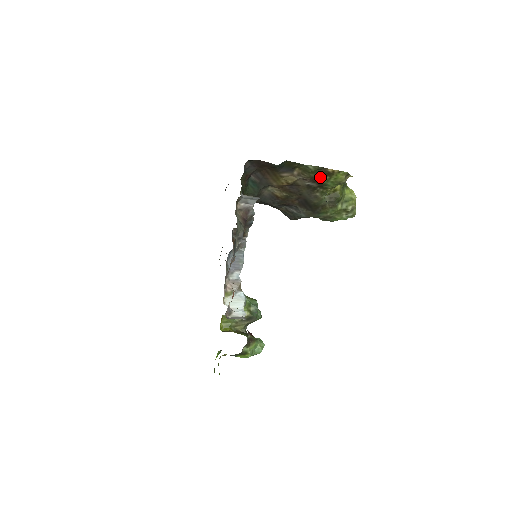
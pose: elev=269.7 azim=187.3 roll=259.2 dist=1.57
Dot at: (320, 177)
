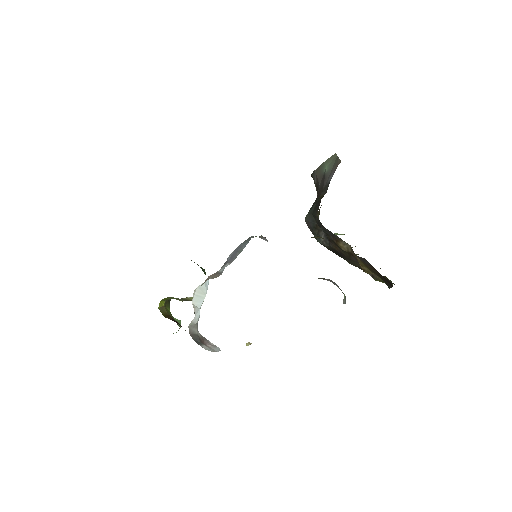
Dot at: occluded
